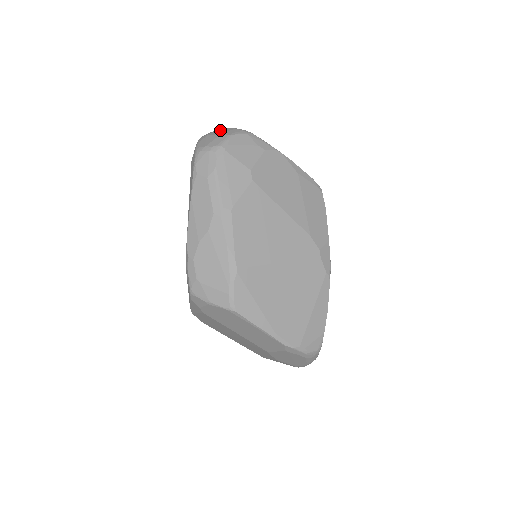
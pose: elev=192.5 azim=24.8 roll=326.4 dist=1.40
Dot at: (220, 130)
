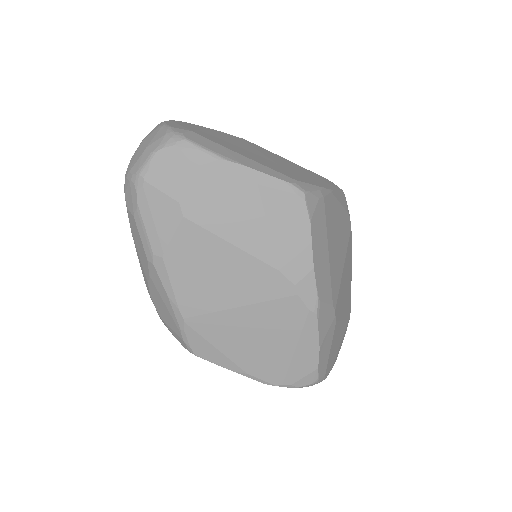
Dot at: (155, 132)
